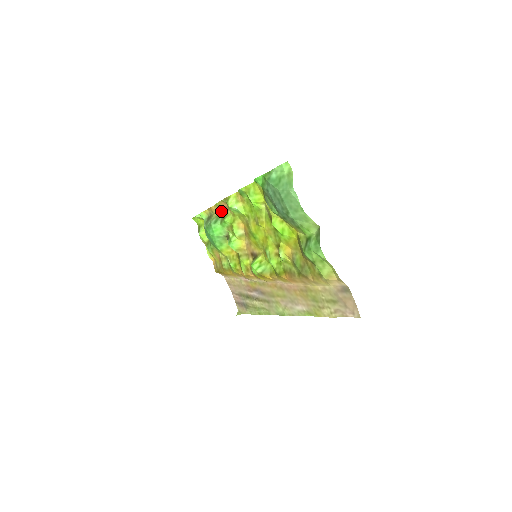
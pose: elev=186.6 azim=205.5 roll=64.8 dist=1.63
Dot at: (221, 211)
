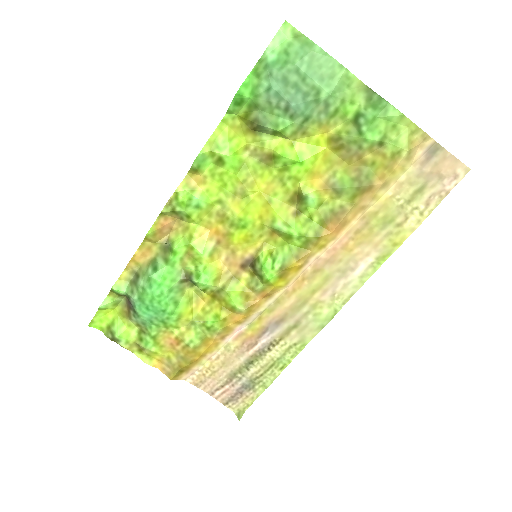
Dot at: (156, 247)
